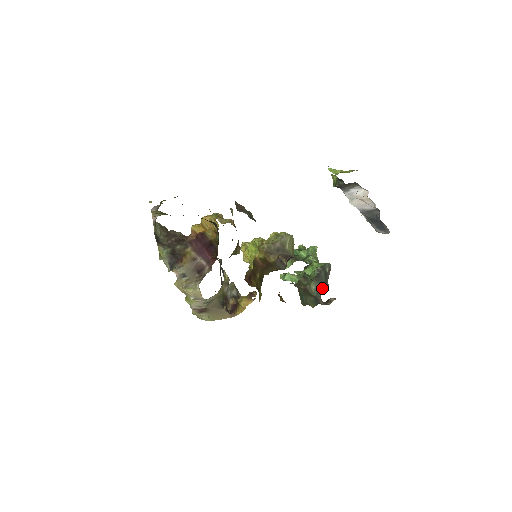
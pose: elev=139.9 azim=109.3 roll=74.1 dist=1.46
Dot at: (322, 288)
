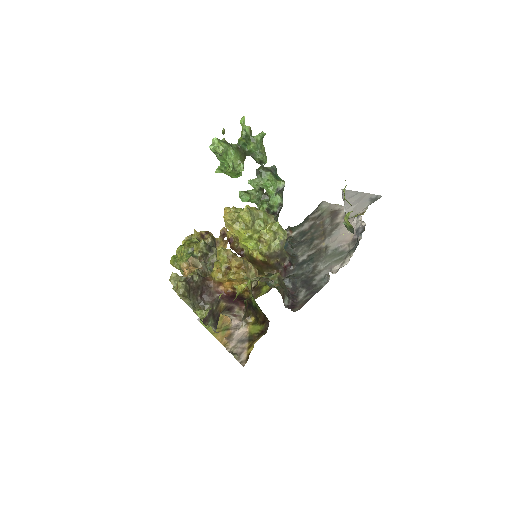
Dot at: occluded
